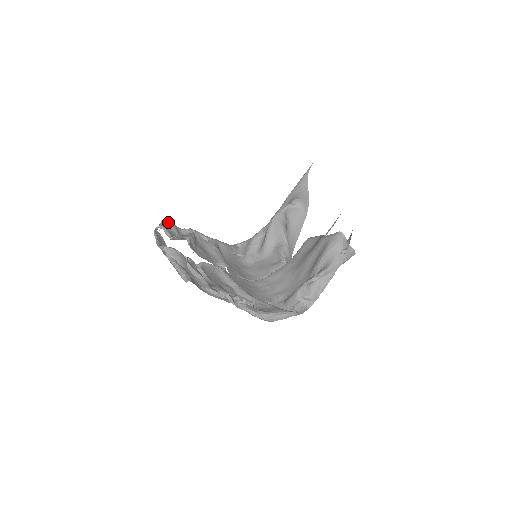
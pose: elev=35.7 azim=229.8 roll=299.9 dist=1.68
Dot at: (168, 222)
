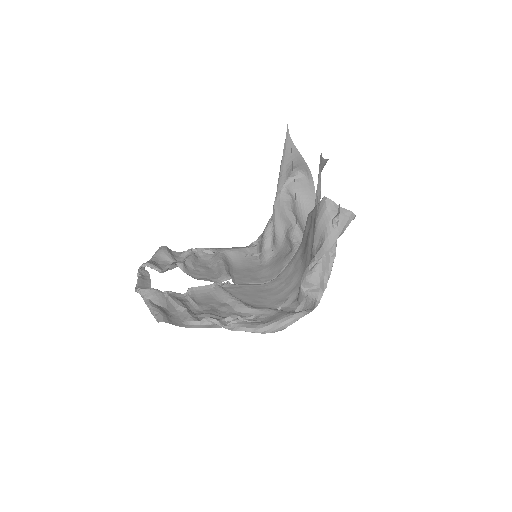
Dot at: (160, 253)
